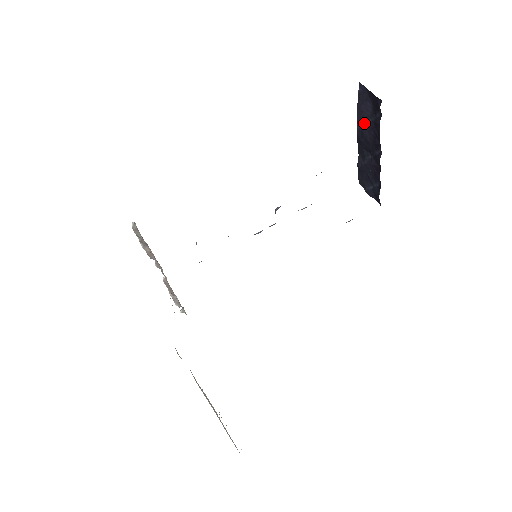
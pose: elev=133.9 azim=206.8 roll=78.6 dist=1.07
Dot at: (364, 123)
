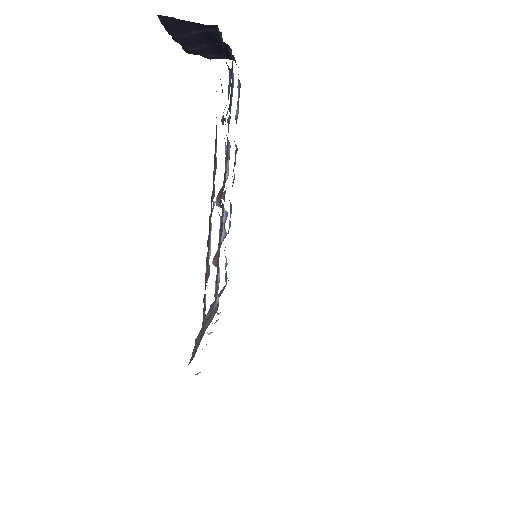
Dot at: (185, 35)
